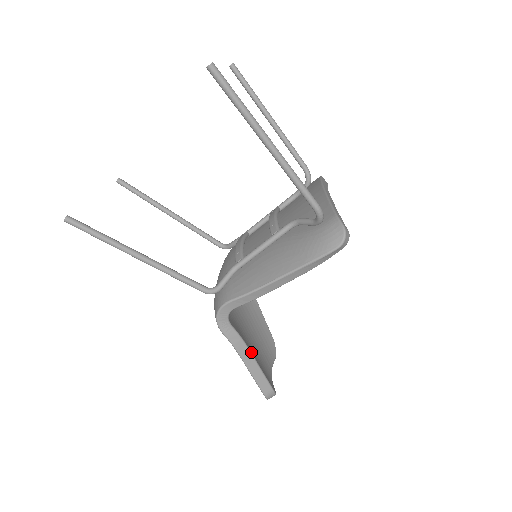
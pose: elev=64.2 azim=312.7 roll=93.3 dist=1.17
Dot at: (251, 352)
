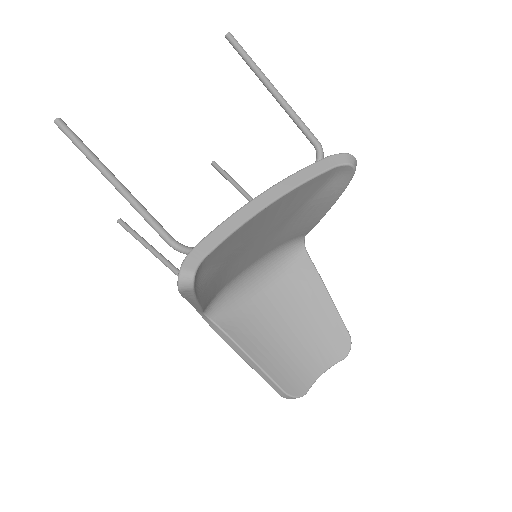
Dot at: (246, 352)
